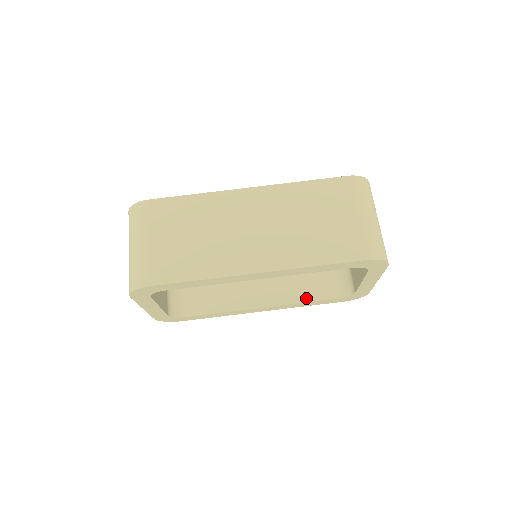
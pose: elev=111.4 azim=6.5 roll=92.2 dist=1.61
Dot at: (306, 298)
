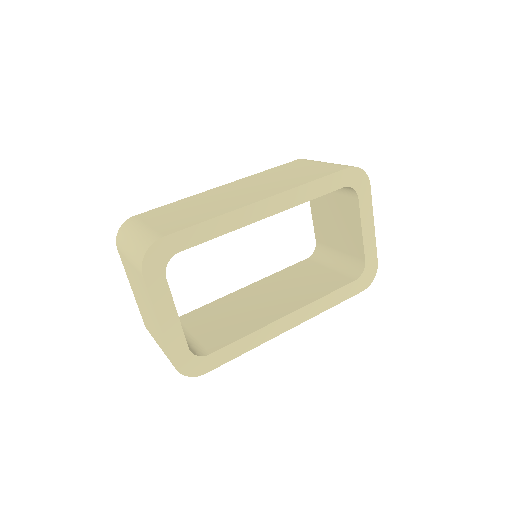
Dot at: (325, 292)
